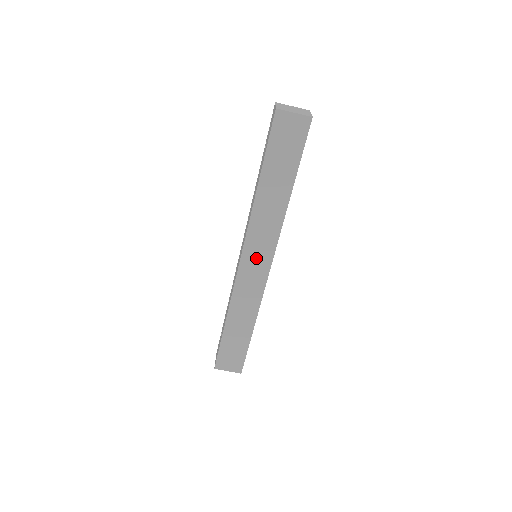
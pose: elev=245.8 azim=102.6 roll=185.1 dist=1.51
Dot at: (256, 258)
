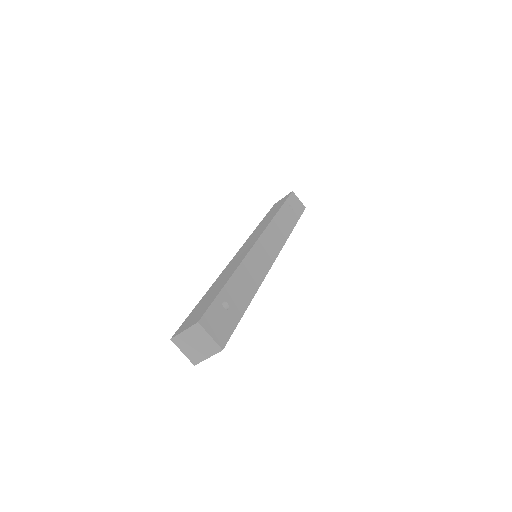
Dot at: occluded
